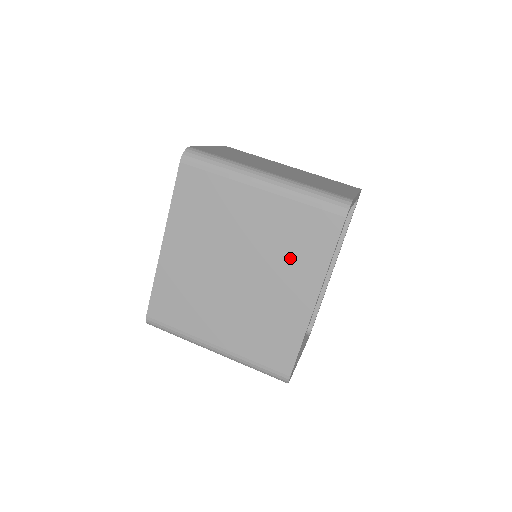
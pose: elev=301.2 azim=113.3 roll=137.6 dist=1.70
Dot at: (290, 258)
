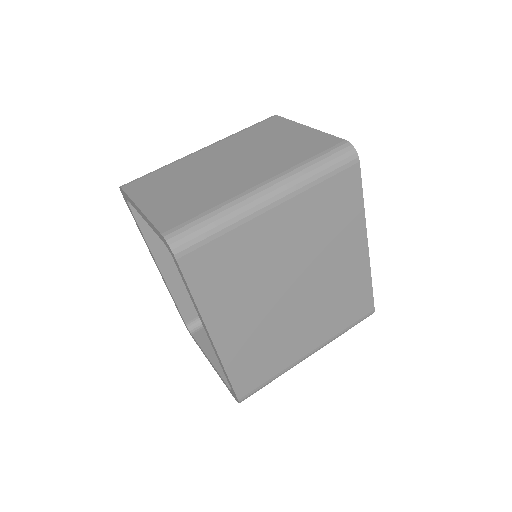
Dot at: (332, 235)
